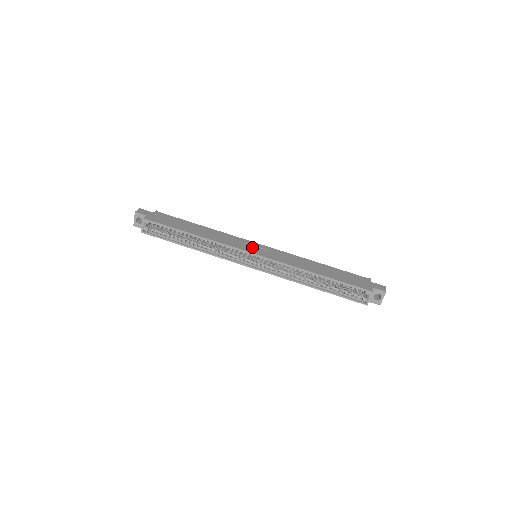
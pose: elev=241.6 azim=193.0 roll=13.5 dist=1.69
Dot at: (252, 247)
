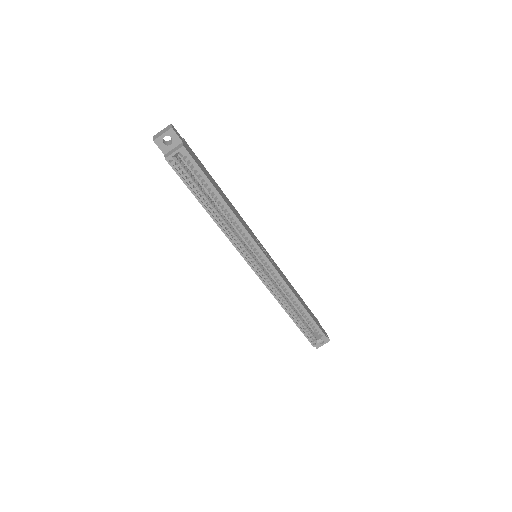
Dot at: (261, 246)
